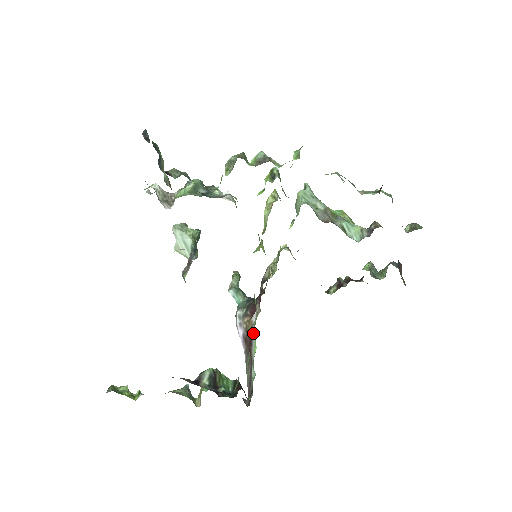
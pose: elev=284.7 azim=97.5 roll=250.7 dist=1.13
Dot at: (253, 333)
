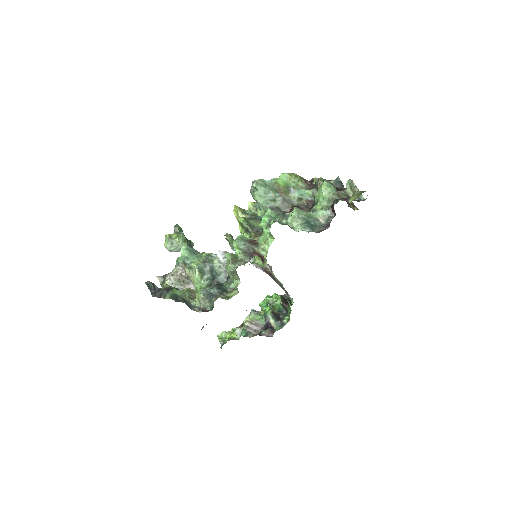
Dot at: (273, 275)
